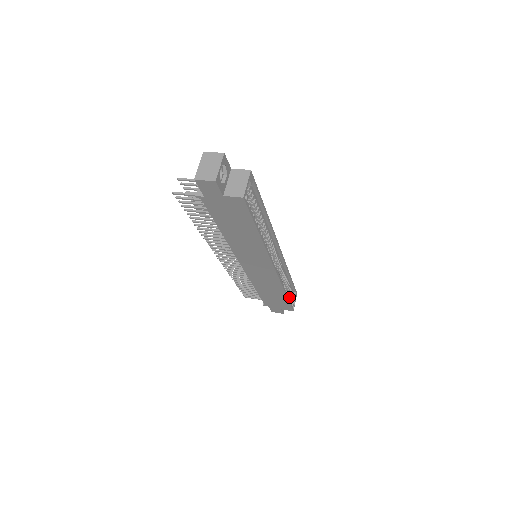
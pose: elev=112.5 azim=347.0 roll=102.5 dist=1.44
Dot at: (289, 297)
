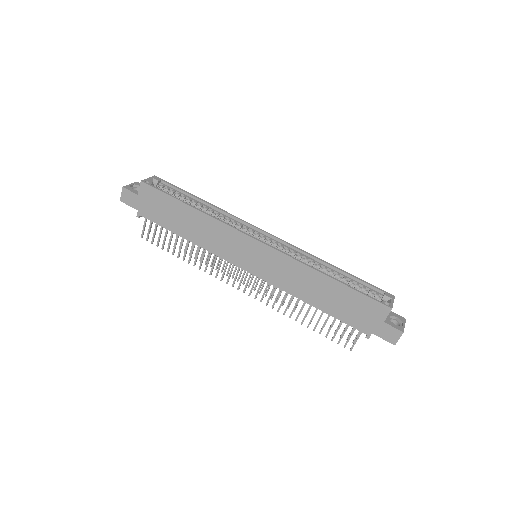
Dot at: occluded
